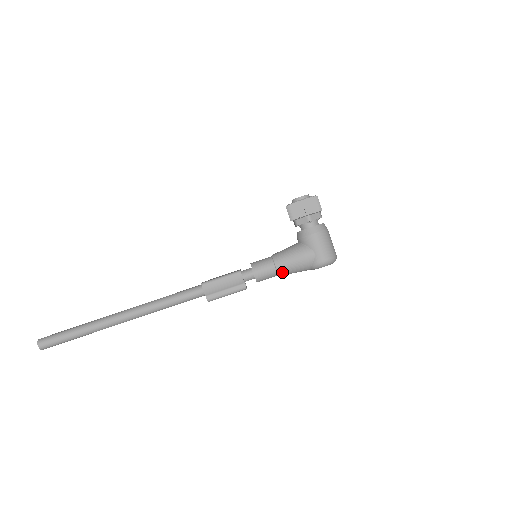
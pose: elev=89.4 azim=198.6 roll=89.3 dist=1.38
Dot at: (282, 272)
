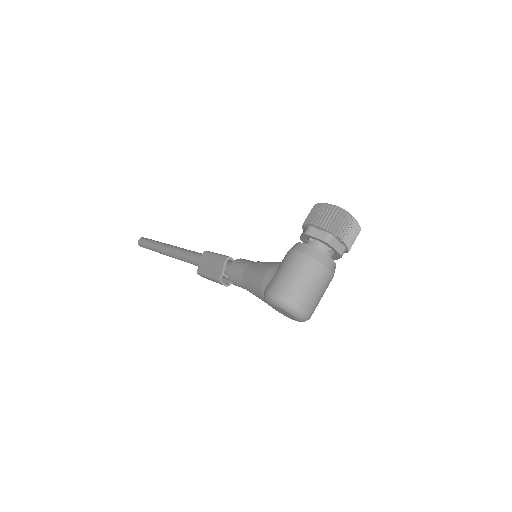
Dot at: (245, 282)
